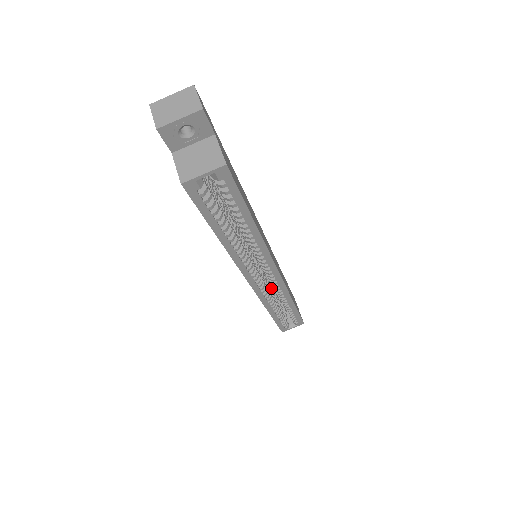
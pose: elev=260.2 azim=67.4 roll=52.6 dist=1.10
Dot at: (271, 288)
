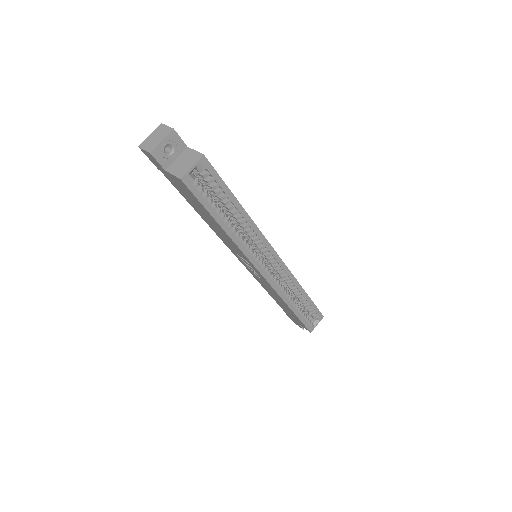
Dot at: occluded
